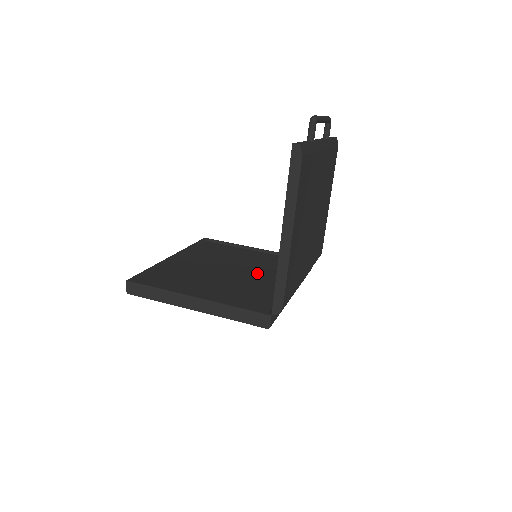
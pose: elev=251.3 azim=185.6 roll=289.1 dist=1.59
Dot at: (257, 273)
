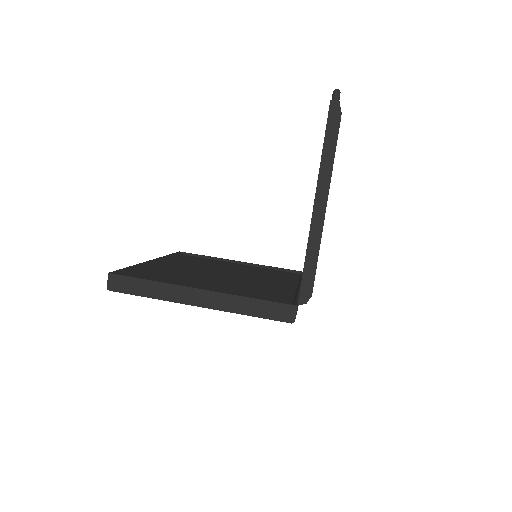
Dot at: (255, 278)
